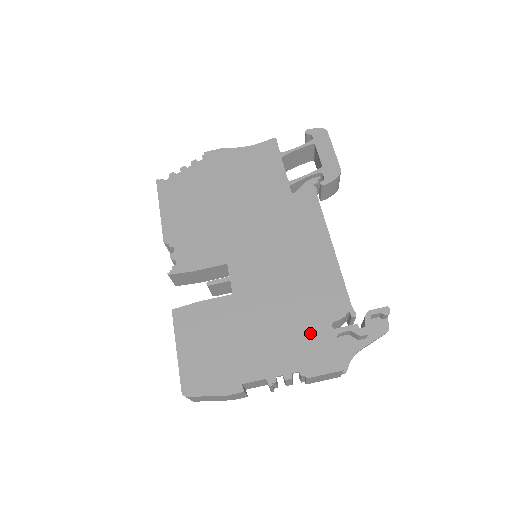
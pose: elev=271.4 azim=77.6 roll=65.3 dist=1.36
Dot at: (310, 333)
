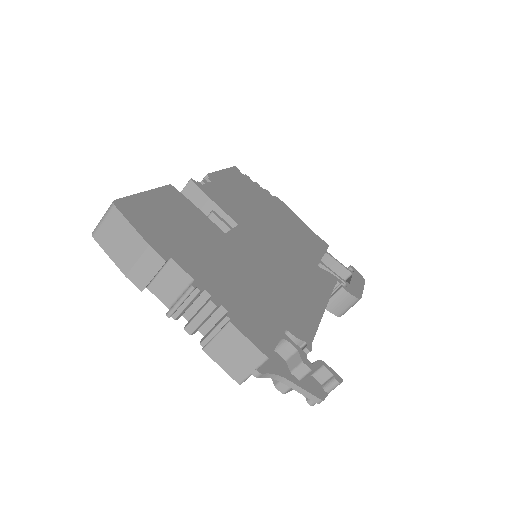
Dot at: (262, 311)
